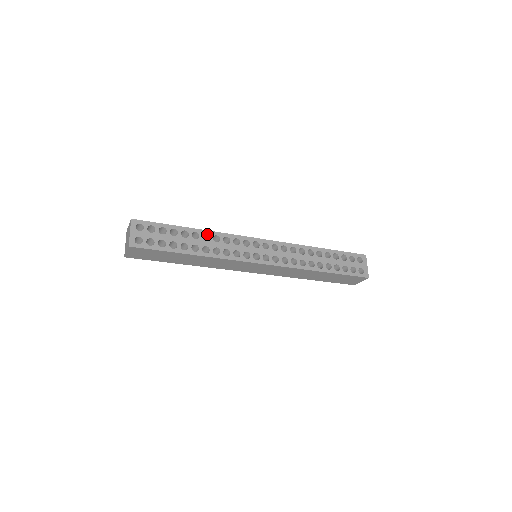
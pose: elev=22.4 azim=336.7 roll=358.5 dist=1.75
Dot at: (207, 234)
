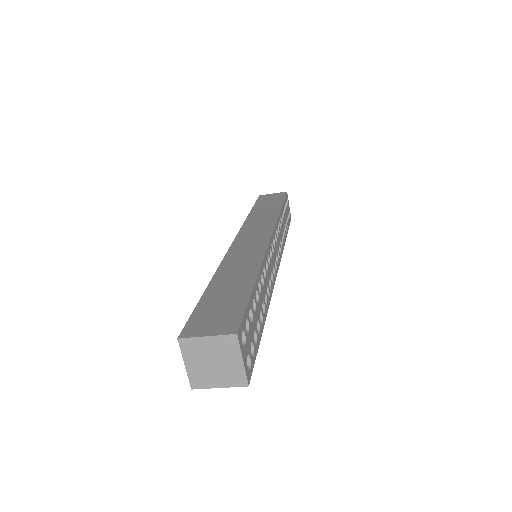
Dot at: (260, 273)
